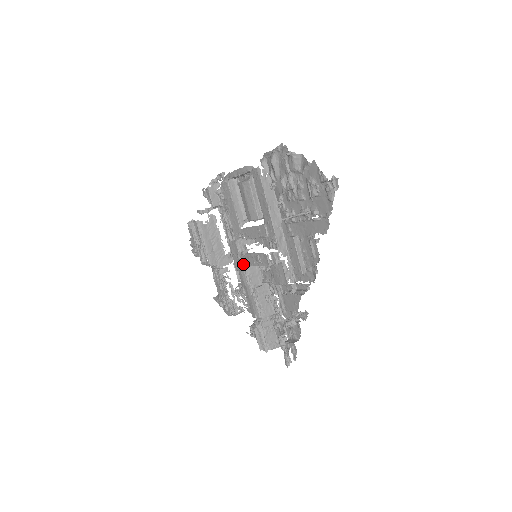
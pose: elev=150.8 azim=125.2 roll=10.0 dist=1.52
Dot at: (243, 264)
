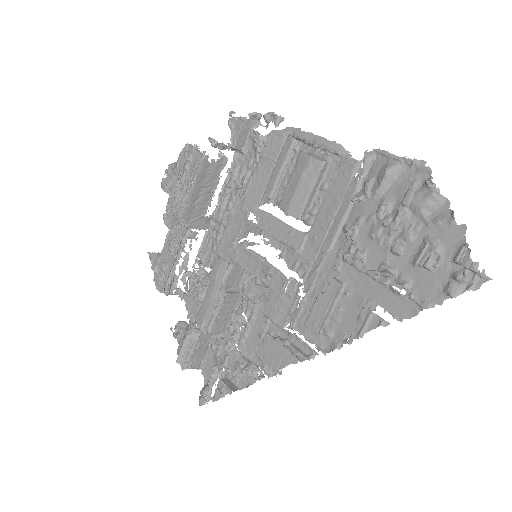
Dot at: (234, 256)
